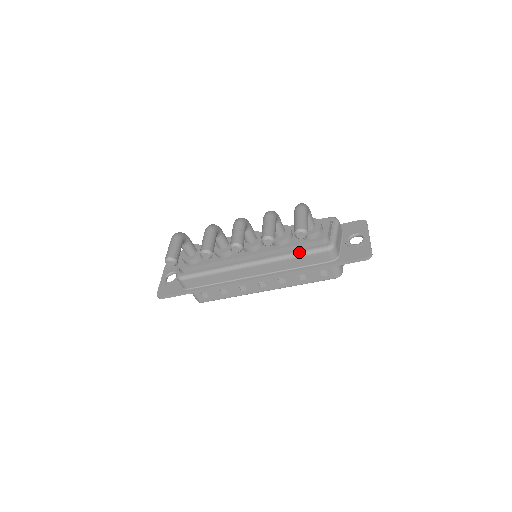
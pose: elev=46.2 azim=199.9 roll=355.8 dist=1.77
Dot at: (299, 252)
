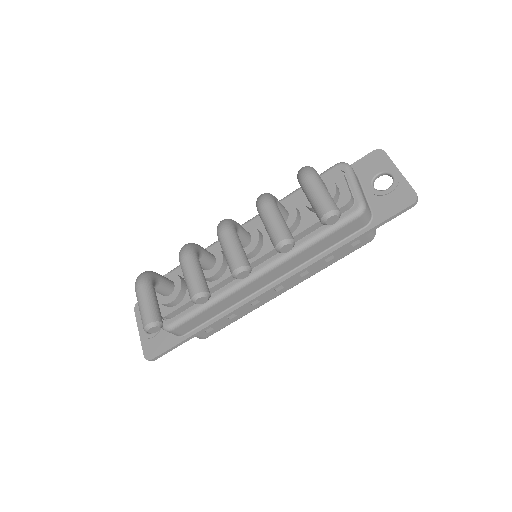
Dot at: (320, 233)
